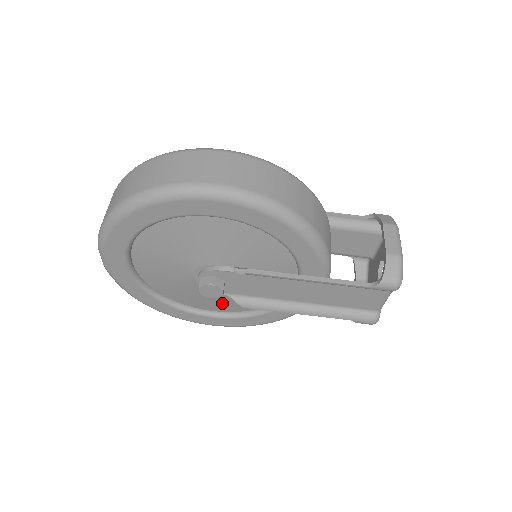
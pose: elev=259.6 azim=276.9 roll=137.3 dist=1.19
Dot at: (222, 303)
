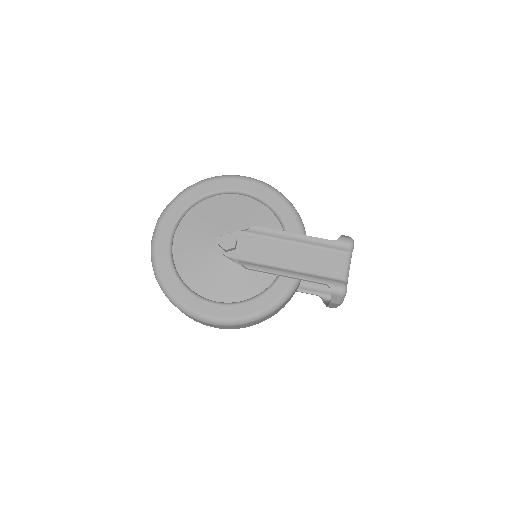
Dot at: (226, 285)
